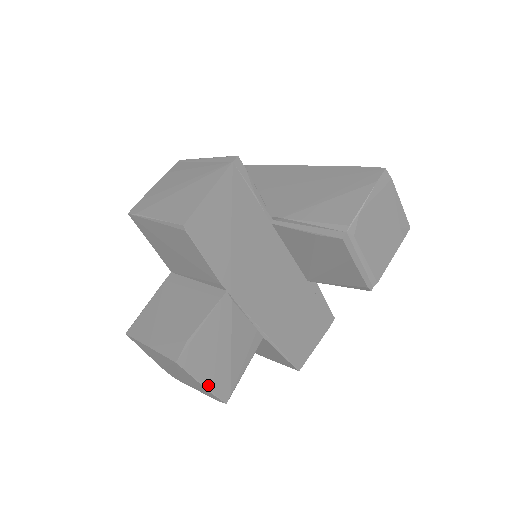
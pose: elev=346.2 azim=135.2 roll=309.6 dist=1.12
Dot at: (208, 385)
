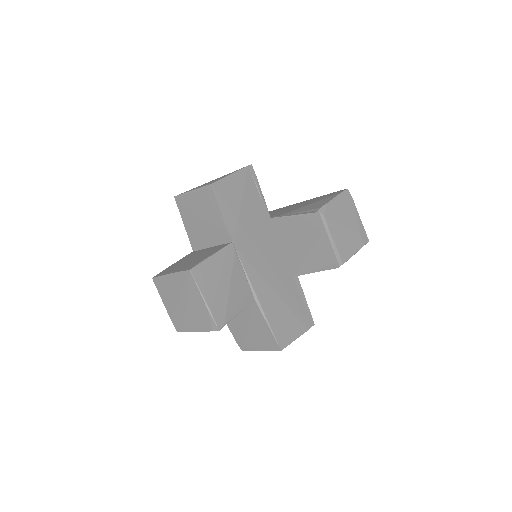
Dot at: (208, 304)
